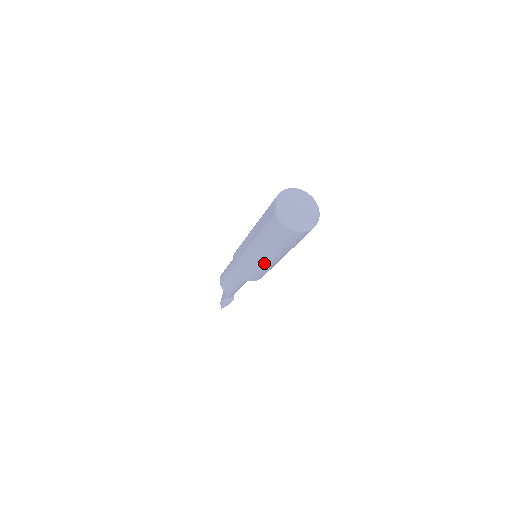
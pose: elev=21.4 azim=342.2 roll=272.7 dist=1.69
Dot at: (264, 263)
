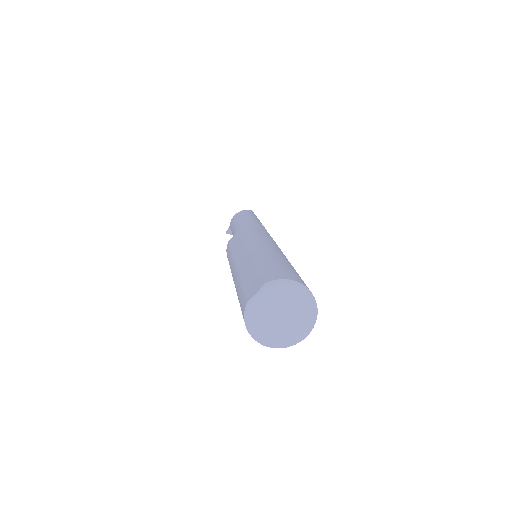
Dot at: occluded
